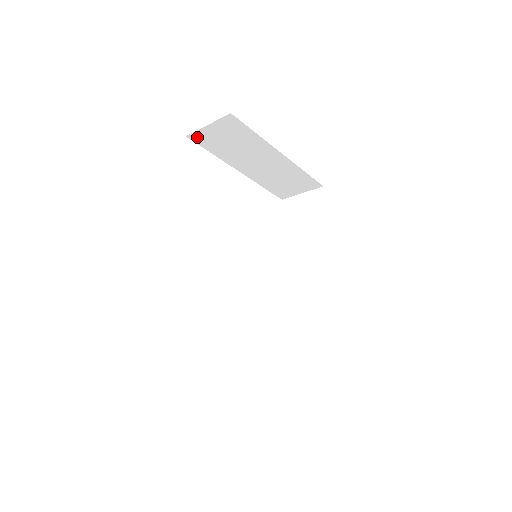
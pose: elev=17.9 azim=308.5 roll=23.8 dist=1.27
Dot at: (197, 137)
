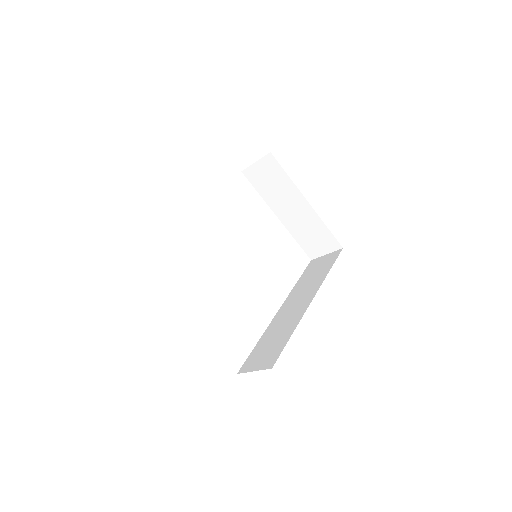
Dot at: (249, 174)
